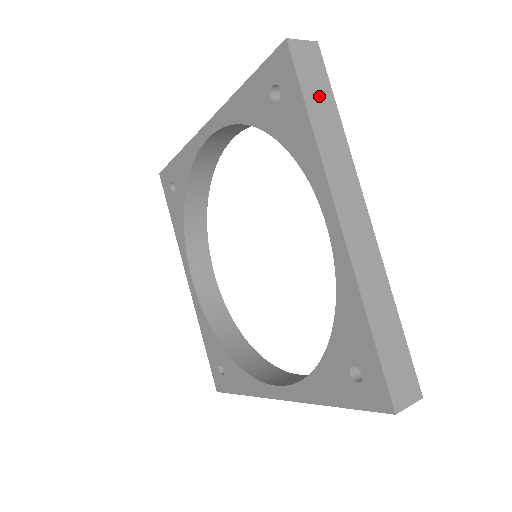
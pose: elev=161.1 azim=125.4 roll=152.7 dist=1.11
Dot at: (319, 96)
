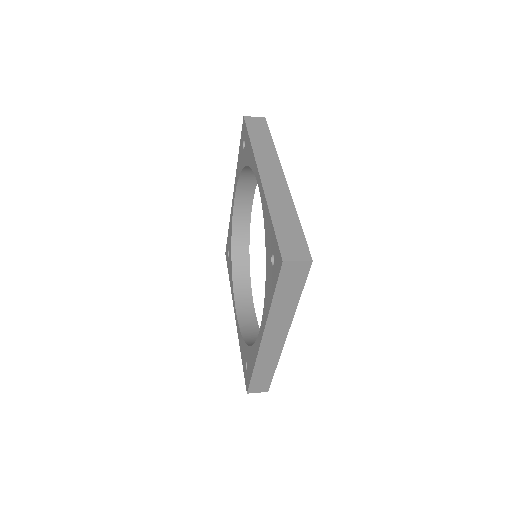
Dot at: (260, 134)
